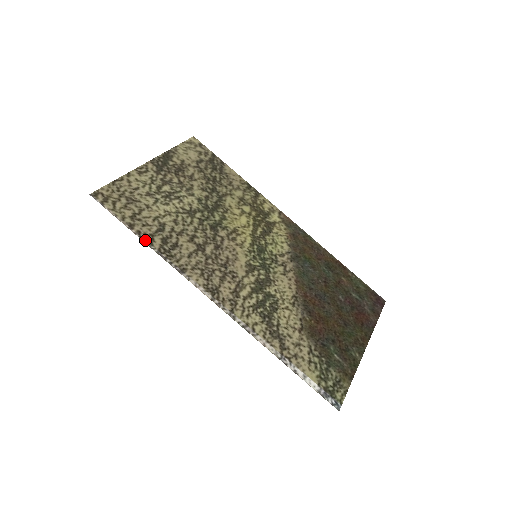
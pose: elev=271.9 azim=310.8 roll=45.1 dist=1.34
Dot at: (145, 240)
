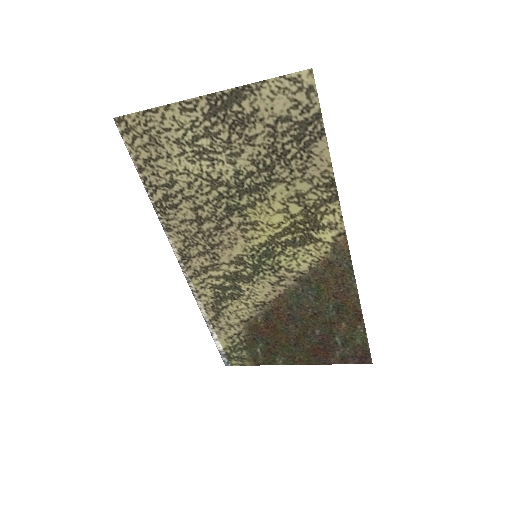
Dot at: (147, 188)
